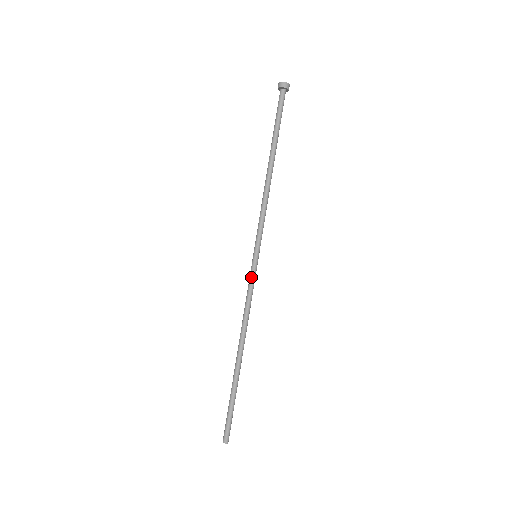
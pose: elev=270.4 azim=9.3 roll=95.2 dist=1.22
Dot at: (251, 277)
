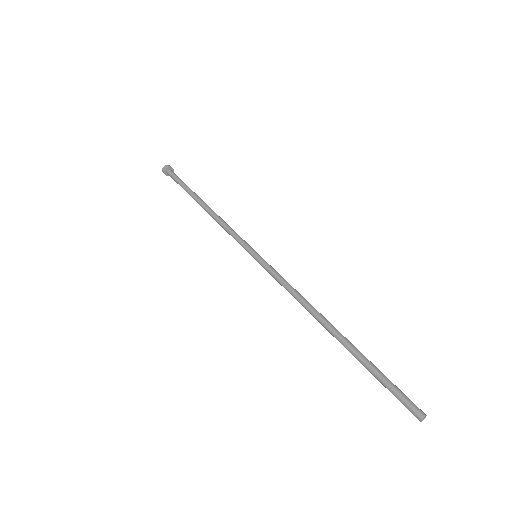
Dot at: (267, 271)
